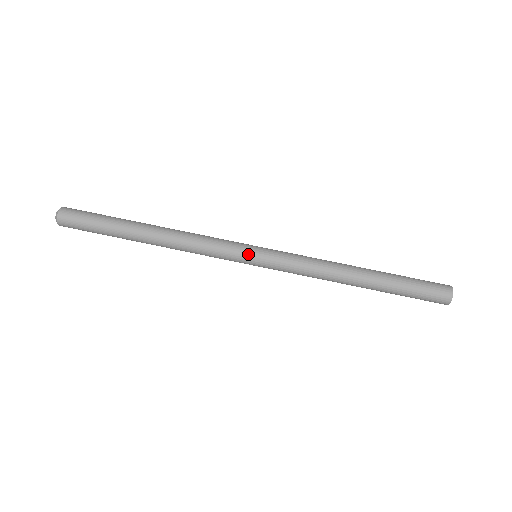
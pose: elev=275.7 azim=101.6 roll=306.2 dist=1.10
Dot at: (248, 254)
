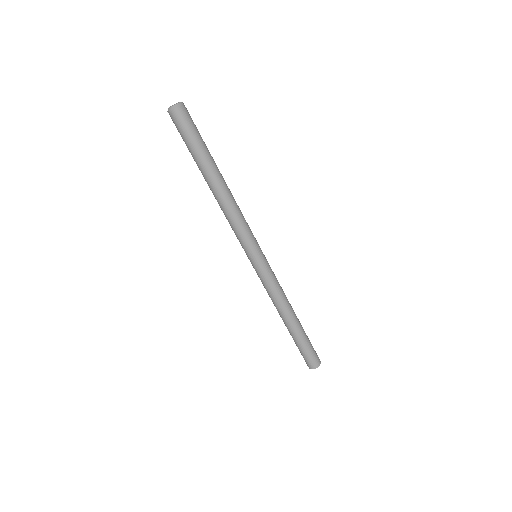
Dot at: (258, 252)
